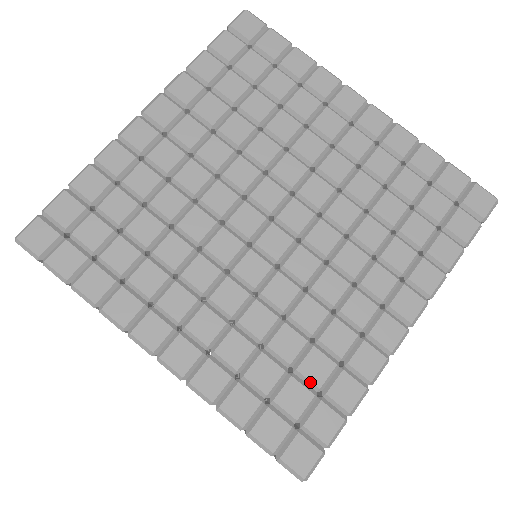
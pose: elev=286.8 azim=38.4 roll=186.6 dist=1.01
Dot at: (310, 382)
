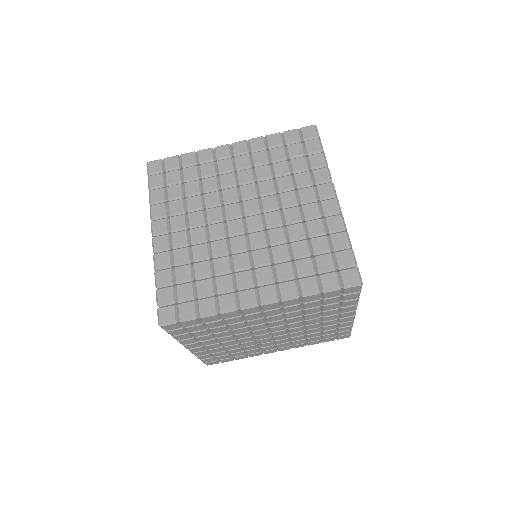
Dot at: (197, 291)
